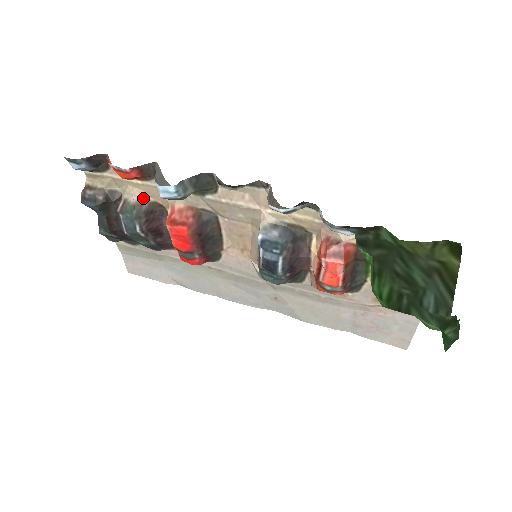
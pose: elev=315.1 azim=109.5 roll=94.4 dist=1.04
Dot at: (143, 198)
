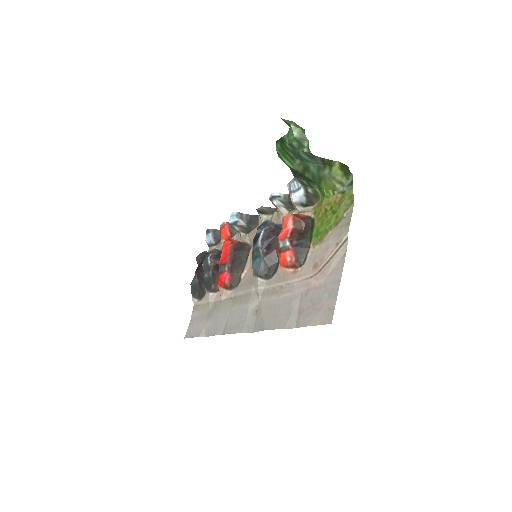
Dot at: occluded
